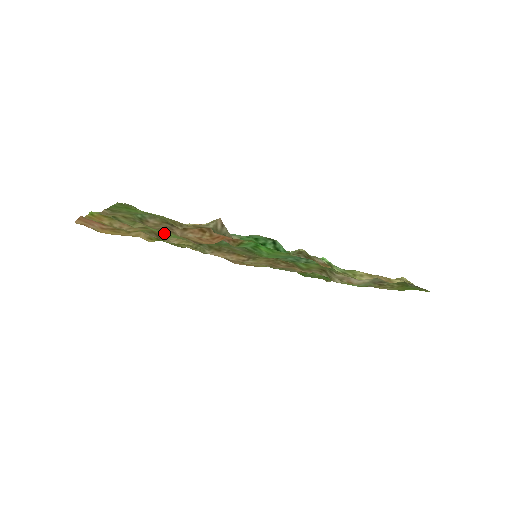
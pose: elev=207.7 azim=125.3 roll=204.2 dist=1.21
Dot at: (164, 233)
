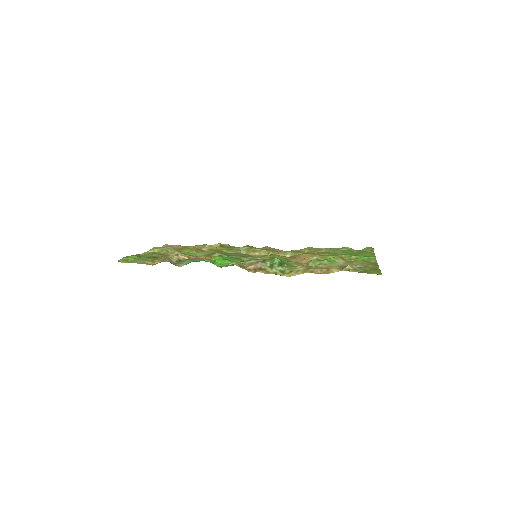
Dot at: (190, 253)
